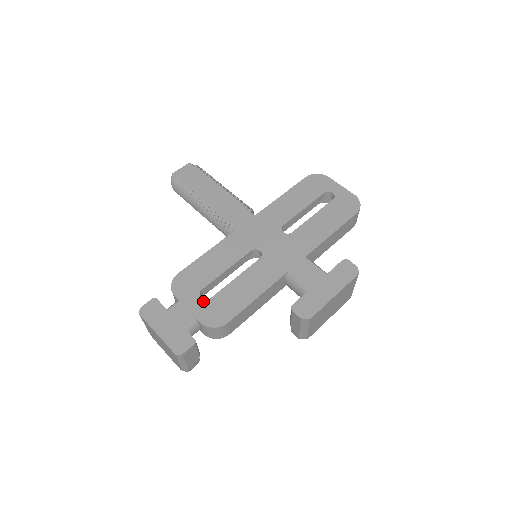
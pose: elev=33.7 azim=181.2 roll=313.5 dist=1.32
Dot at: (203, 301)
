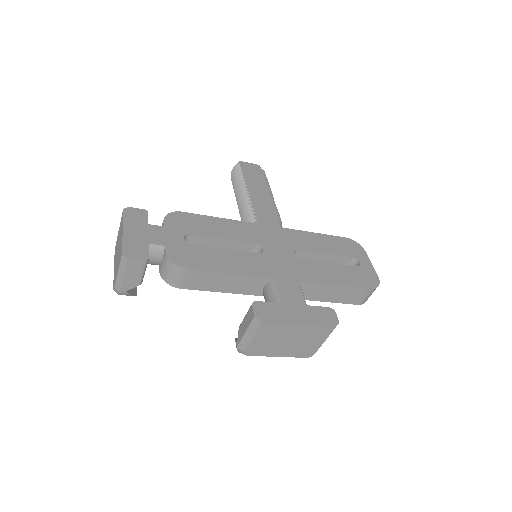
Dot at: (183, 241)
